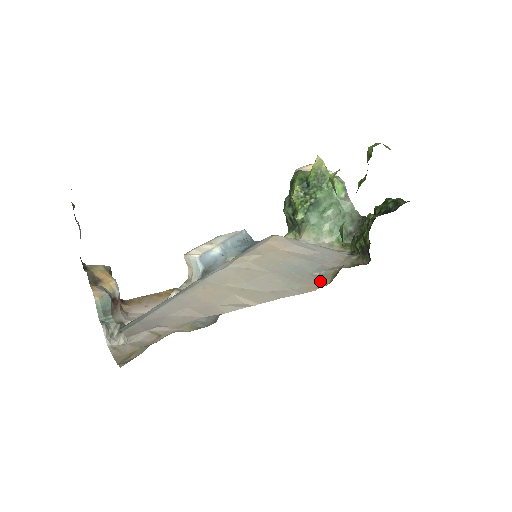
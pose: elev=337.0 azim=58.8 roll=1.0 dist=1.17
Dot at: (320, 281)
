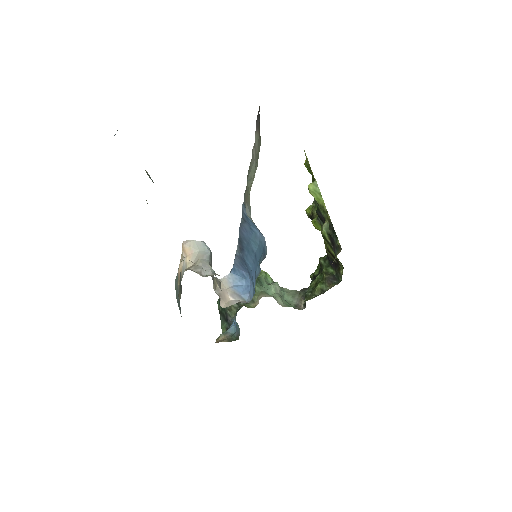
Dot at: occluded
